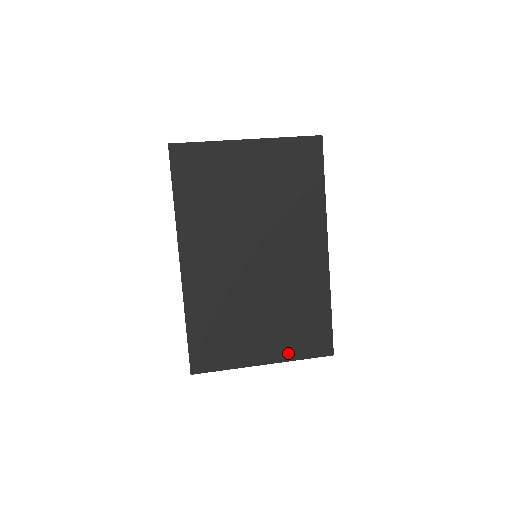
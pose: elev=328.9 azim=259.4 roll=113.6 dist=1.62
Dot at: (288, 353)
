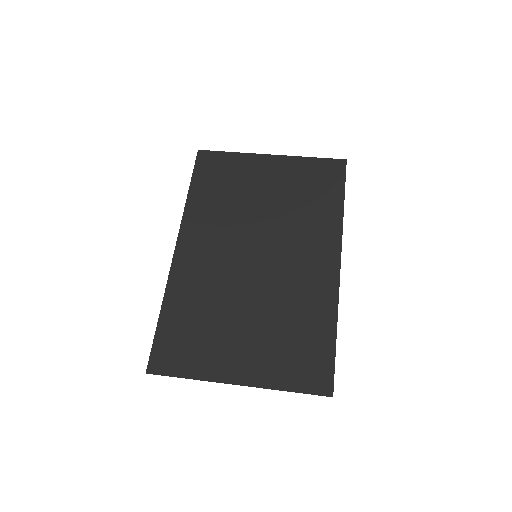
Dot at: (271, 377)
